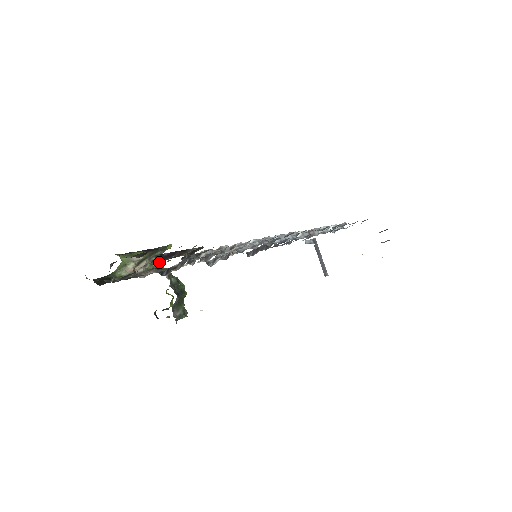
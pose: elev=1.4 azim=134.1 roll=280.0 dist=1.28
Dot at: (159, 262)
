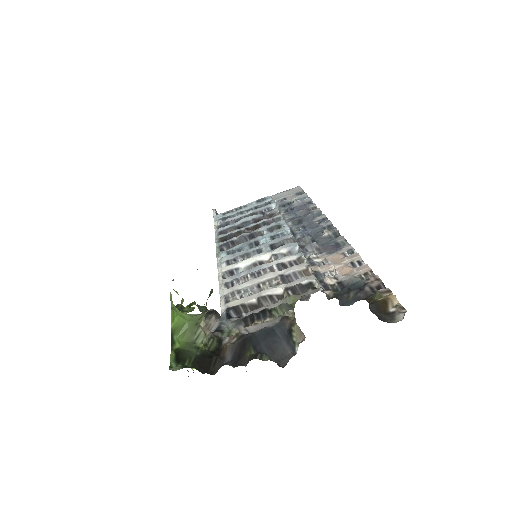
Dot at: (289, 312)
